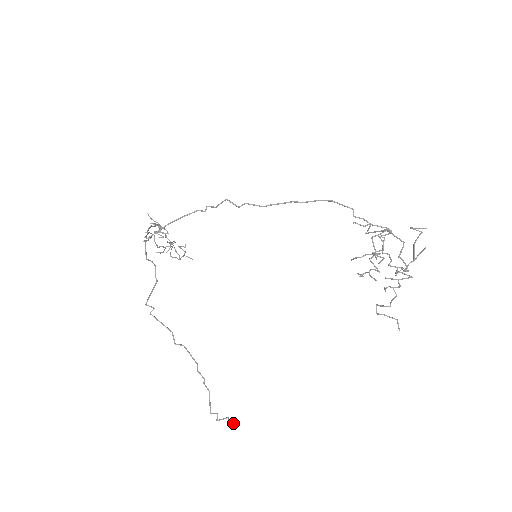
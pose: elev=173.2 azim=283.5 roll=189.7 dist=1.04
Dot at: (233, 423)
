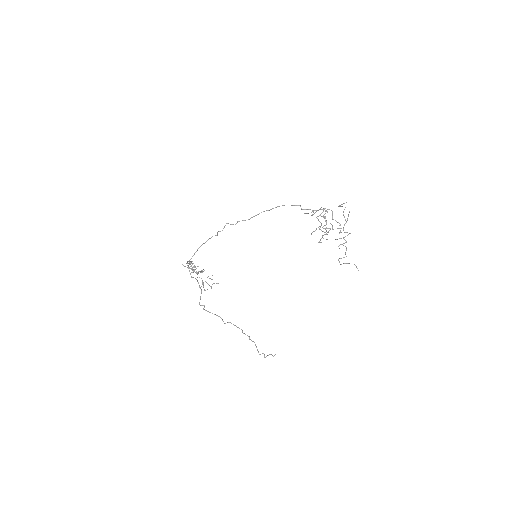
Dot at: (275, 354)
